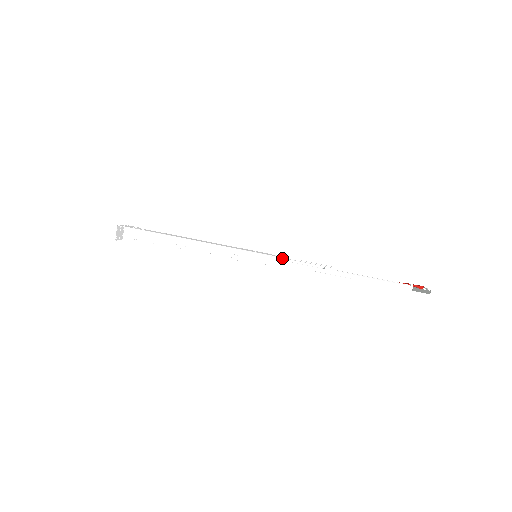
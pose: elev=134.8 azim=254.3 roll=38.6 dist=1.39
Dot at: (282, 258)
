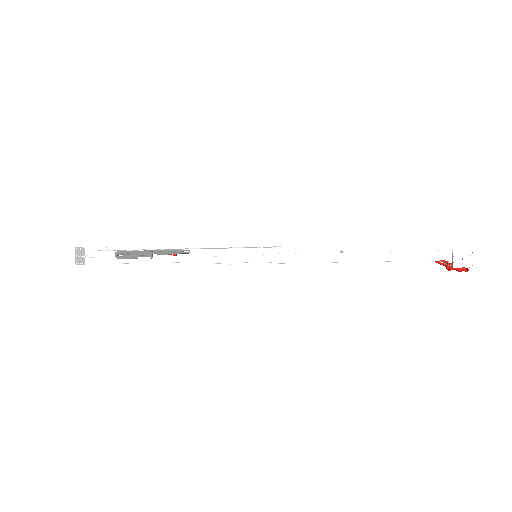
Dot at: occluded
